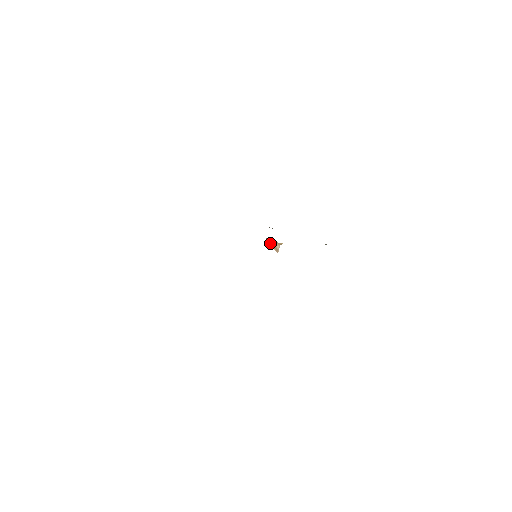
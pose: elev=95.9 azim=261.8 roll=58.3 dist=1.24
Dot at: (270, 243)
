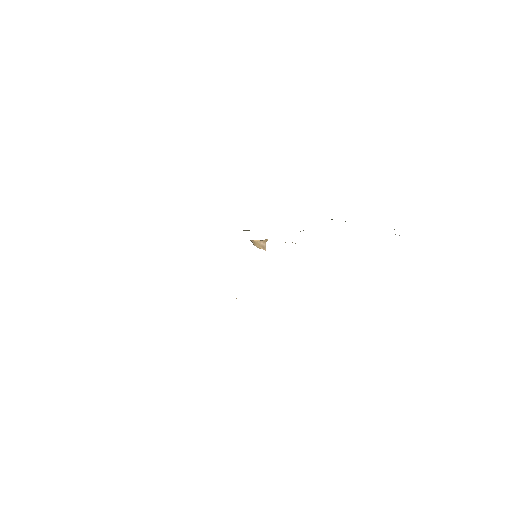
Dot at: (255, 243)
